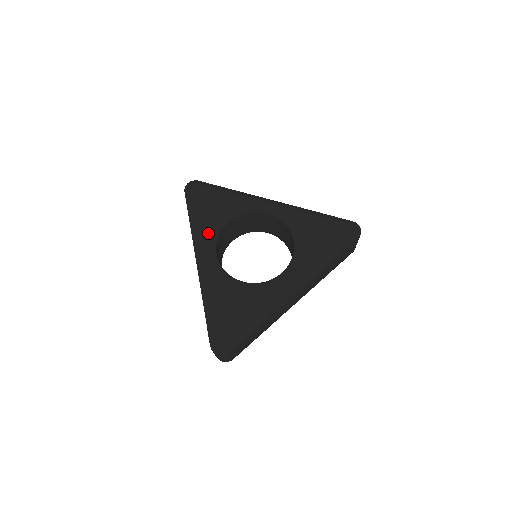
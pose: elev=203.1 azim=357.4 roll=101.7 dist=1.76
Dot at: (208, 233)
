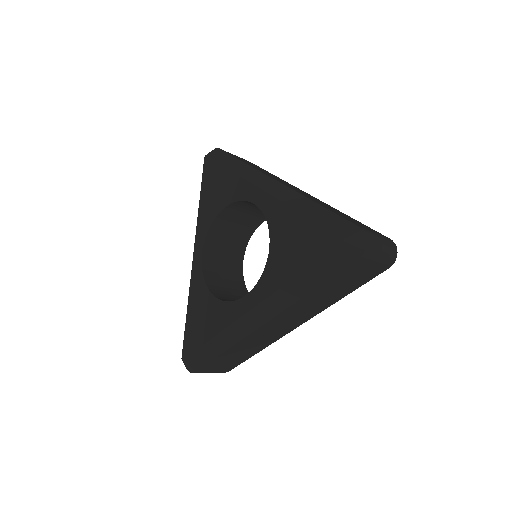
Dot at: (202, 224)
